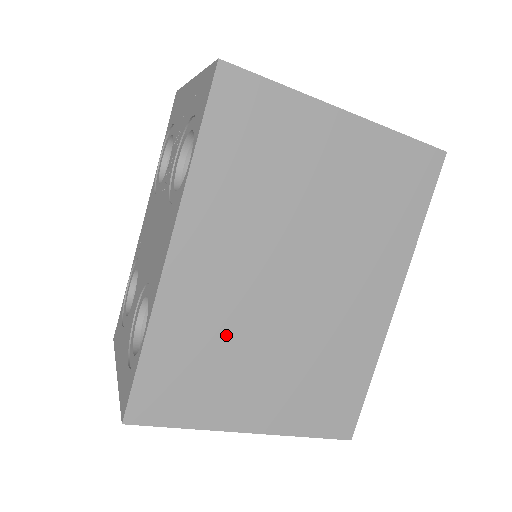
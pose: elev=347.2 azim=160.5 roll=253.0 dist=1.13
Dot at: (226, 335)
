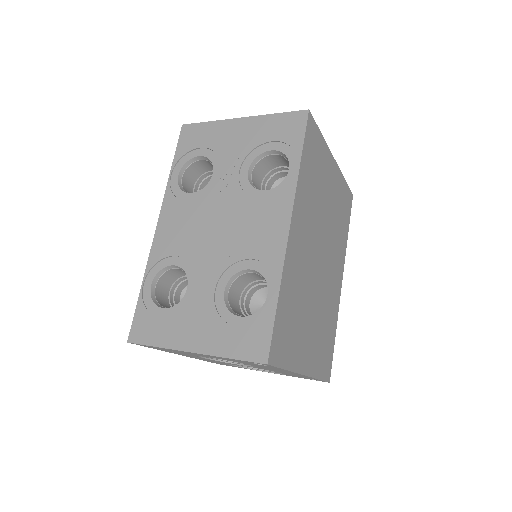
Dot at: (302, 295)
